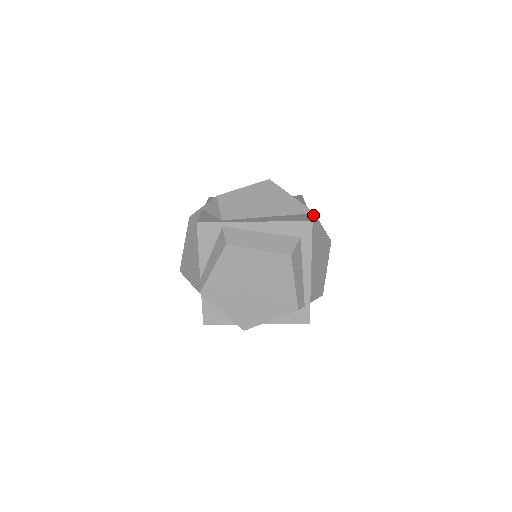
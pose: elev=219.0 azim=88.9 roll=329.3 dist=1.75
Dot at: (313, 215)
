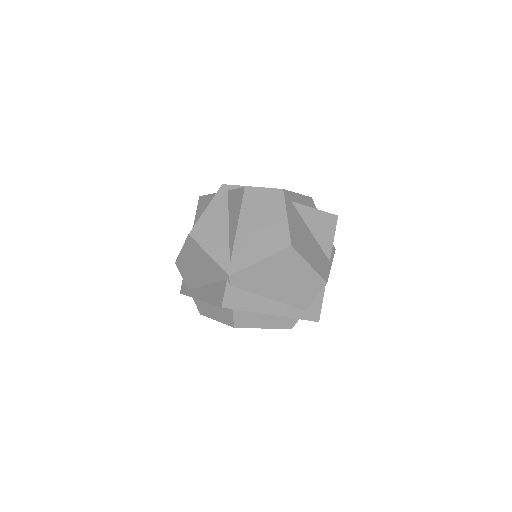
Dot at: (231, 278)
